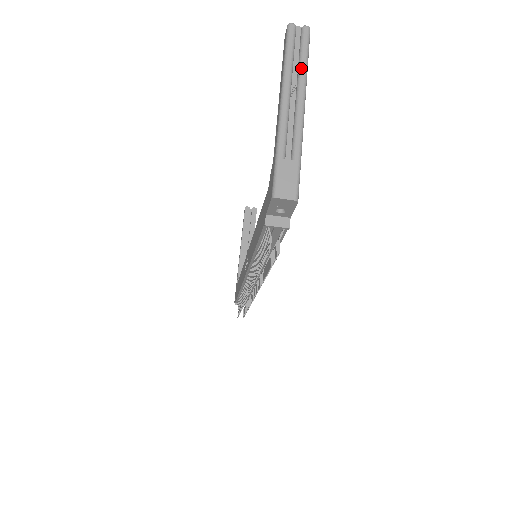
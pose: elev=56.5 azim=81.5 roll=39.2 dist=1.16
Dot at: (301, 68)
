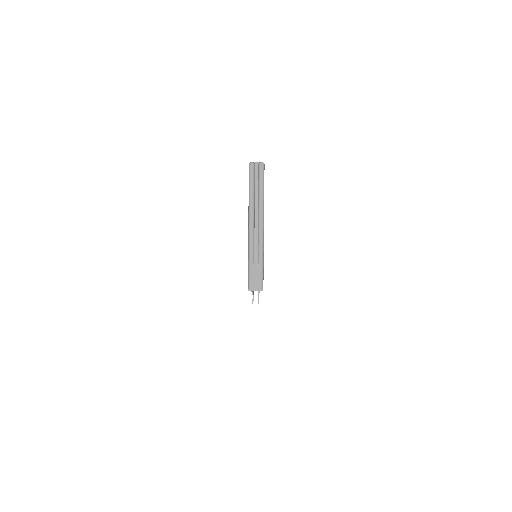
Dot at: (260, 198)
